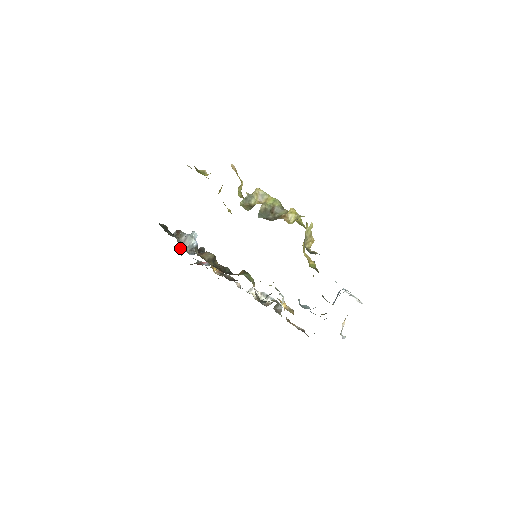
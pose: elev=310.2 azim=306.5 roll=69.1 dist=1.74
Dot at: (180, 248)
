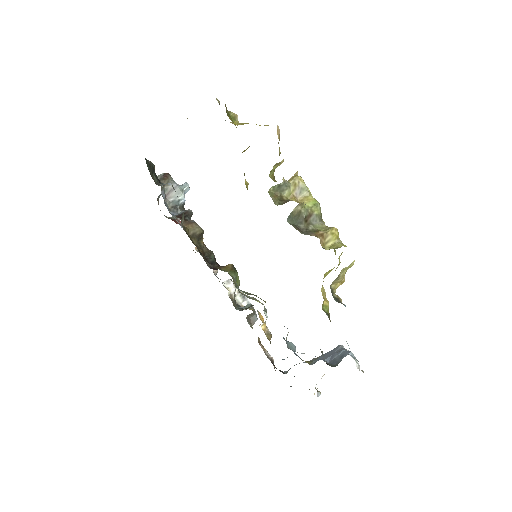
Dot at: occluded
